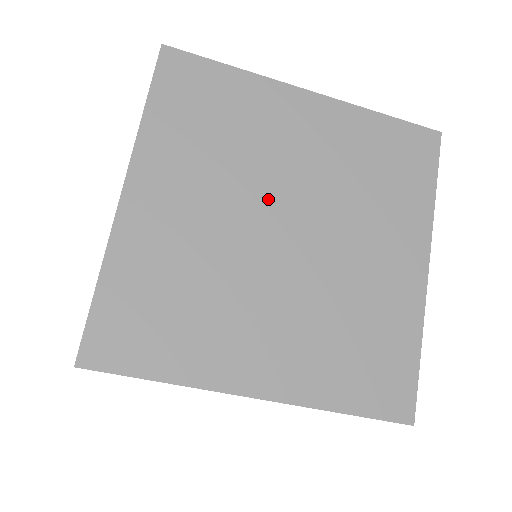
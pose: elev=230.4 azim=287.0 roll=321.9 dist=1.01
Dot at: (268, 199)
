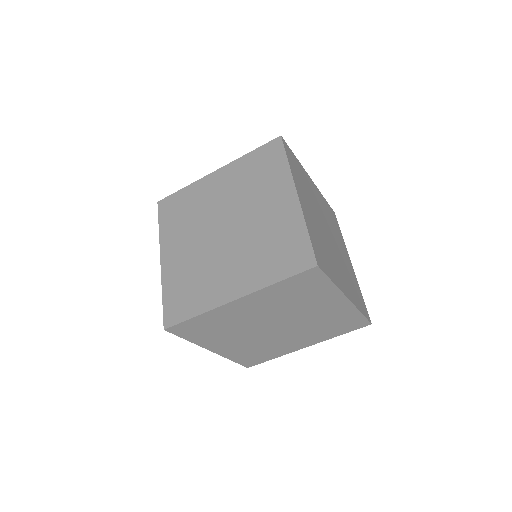
Dot at: (213, 222)
